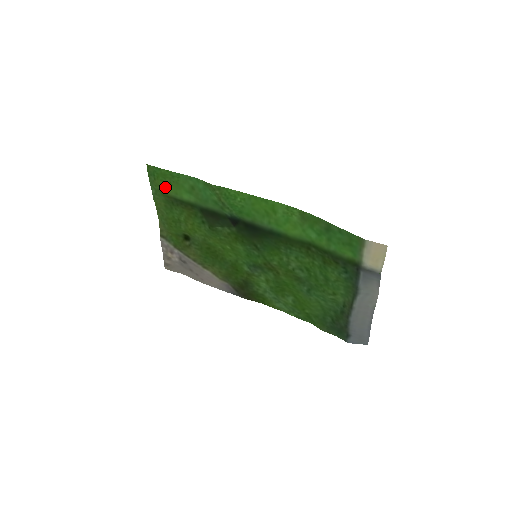
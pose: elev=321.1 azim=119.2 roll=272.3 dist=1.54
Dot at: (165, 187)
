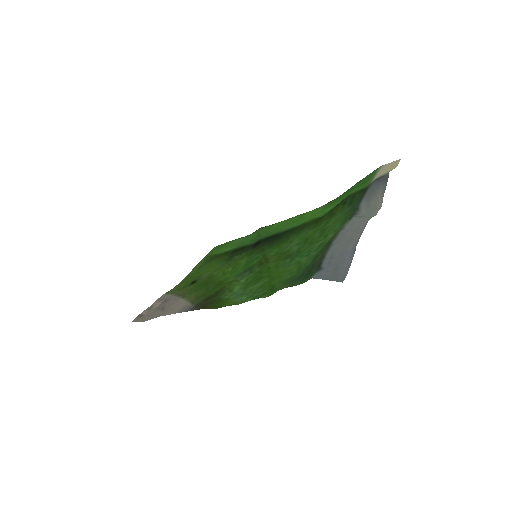
Dot at: (216, 251)
